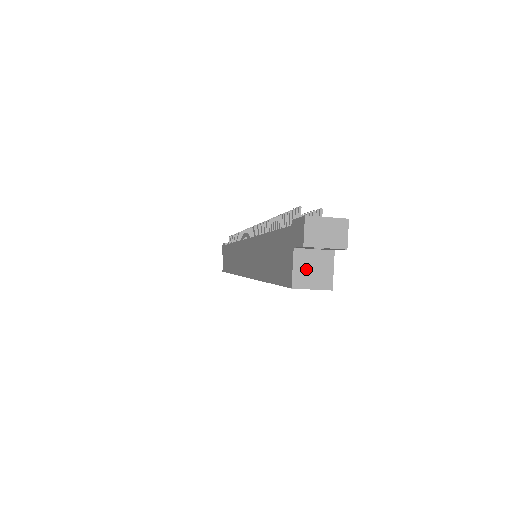
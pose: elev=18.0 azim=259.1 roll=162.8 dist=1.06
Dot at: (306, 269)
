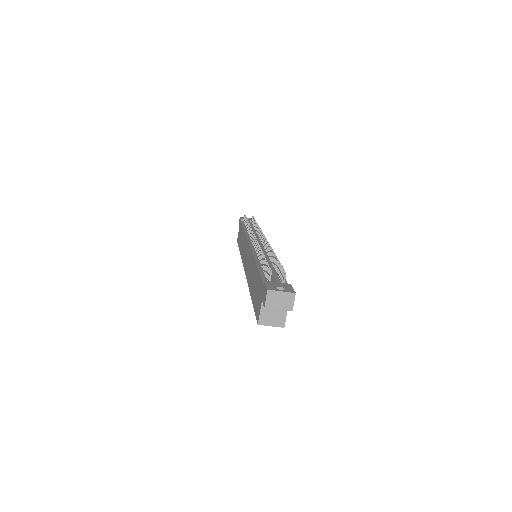
Dot at: (268, 314)
